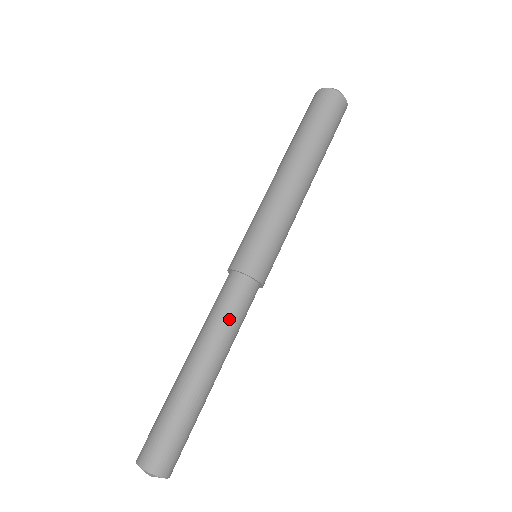
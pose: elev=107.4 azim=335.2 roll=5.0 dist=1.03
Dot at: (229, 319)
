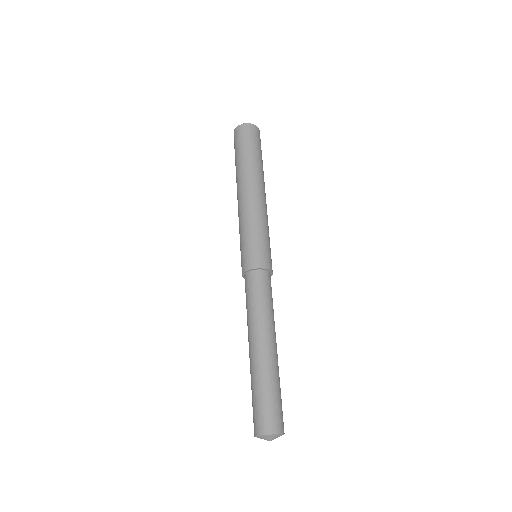
Dot at: (265, 304)
